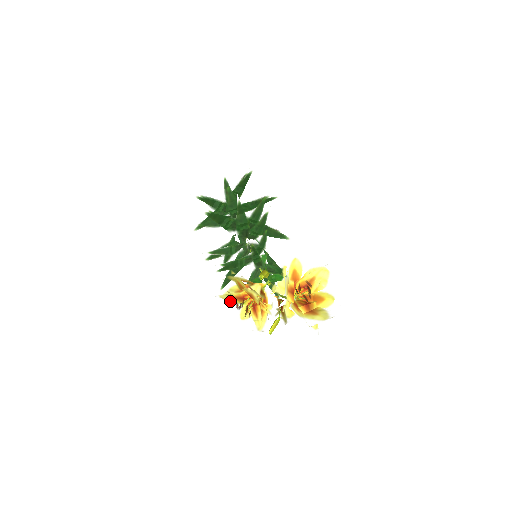
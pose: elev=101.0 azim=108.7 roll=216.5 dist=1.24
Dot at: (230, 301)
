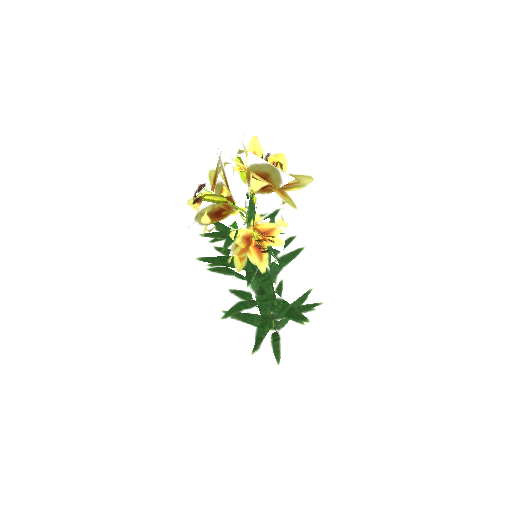
Dot at: (193, 213)
